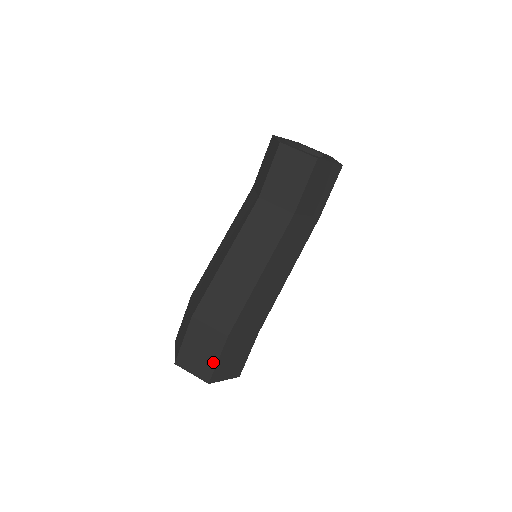
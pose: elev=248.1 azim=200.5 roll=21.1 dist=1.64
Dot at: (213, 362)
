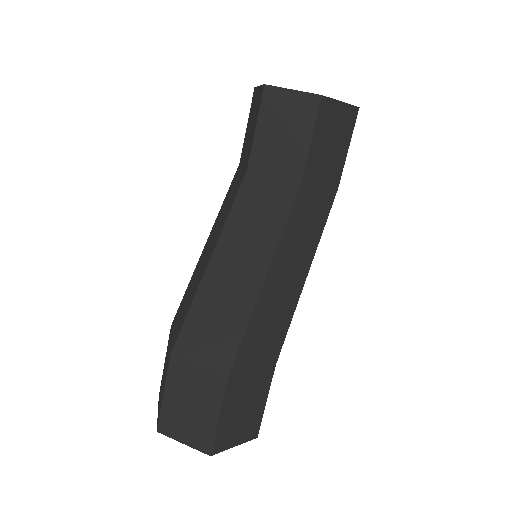
Dot at: (212, 421)
